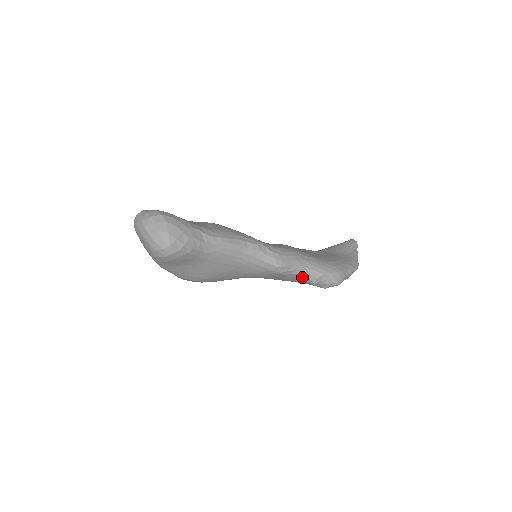
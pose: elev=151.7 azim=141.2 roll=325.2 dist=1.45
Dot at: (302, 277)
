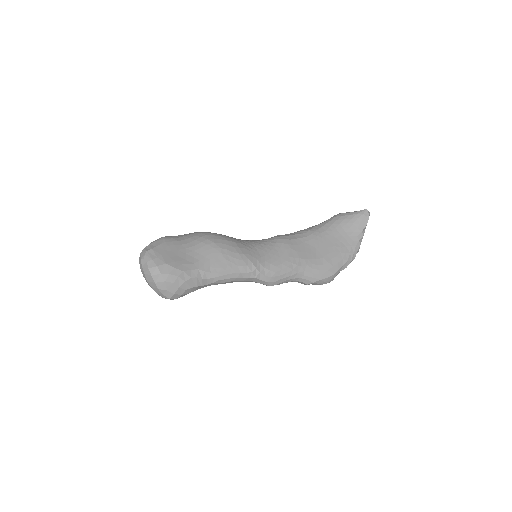
Dot at: occluded
